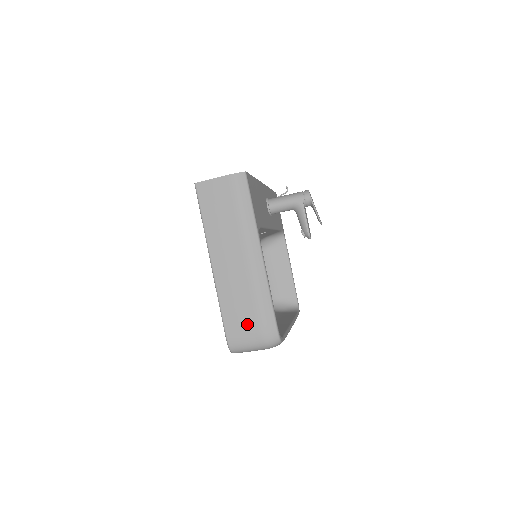
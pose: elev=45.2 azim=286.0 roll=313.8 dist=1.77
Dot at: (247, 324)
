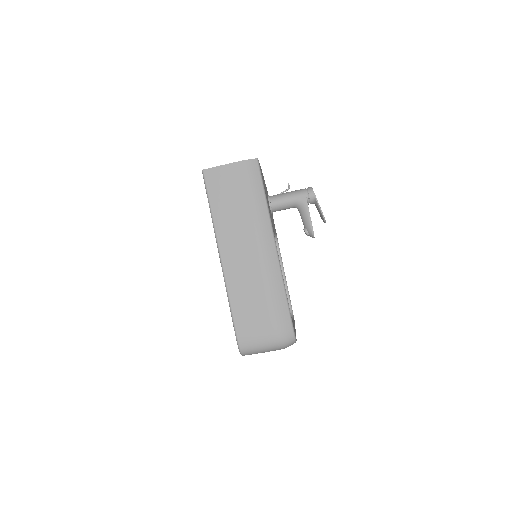
Dot at: (260, 321)
